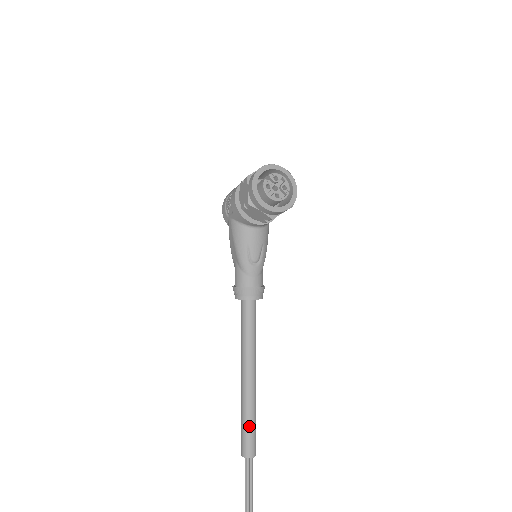
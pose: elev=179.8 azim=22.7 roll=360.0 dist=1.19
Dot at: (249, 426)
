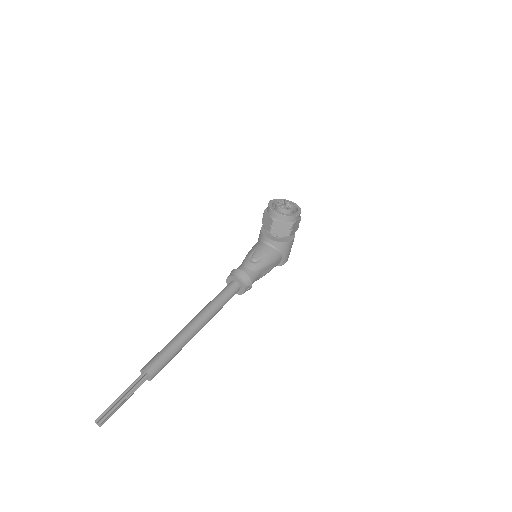
Dot at: (165, 349)
